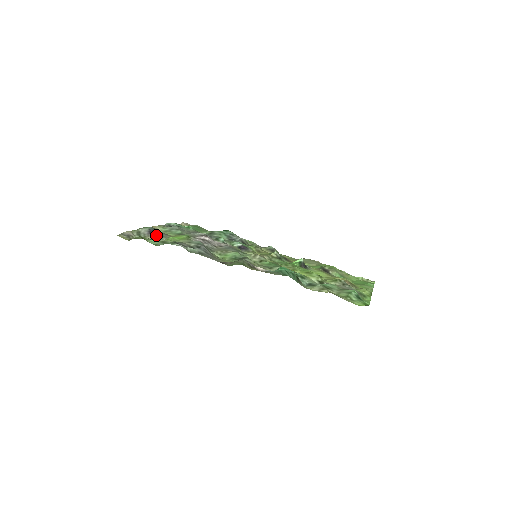
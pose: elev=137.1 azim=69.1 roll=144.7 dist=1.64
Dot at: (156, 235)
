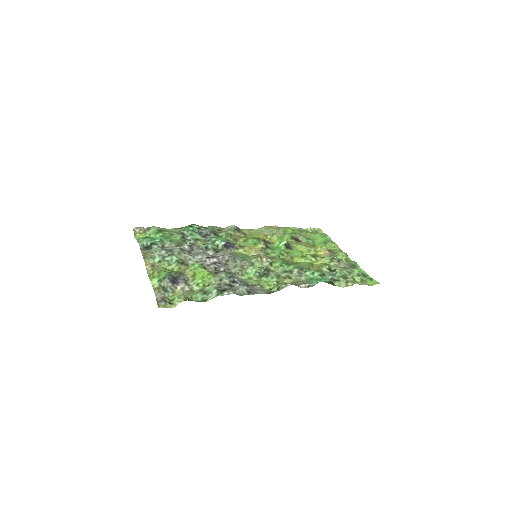
Dot at: (181, 283)
